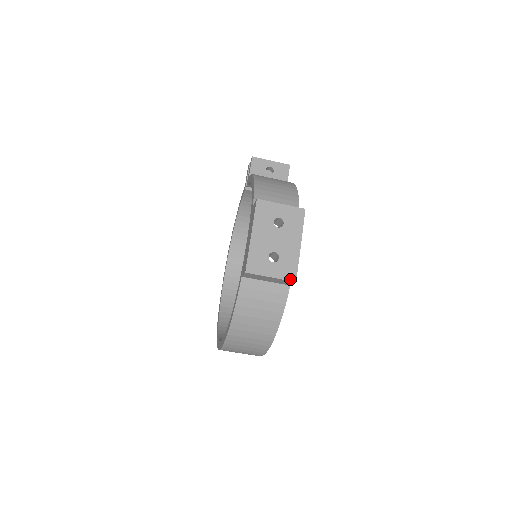
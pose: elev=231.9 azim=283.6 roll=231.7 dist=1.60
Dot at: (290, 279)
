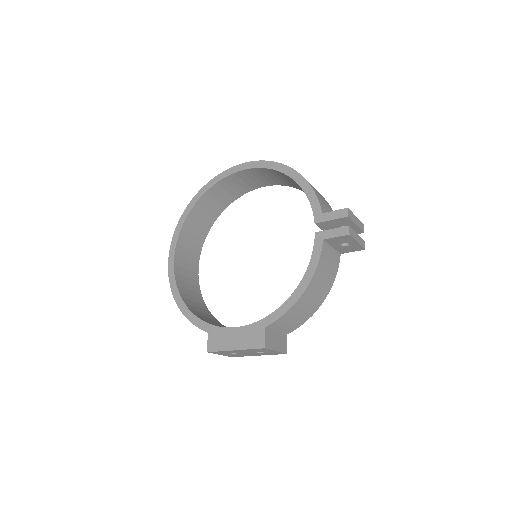
Dot at: occluded
